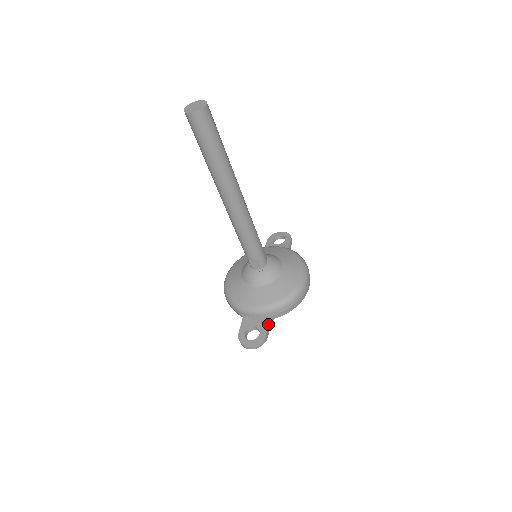
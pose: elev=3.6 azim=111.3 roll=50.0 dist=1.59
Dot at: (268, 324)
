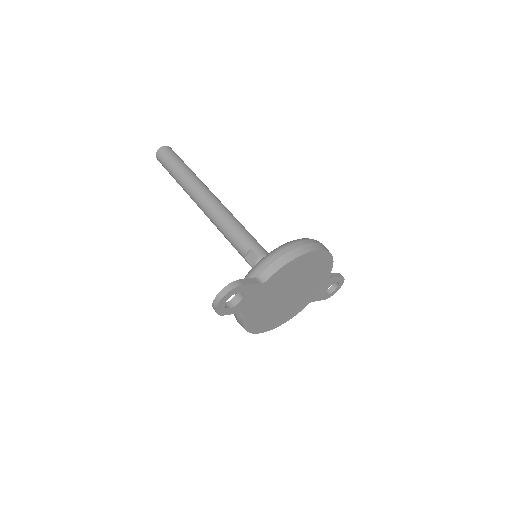
Dot at: (249, 278)
